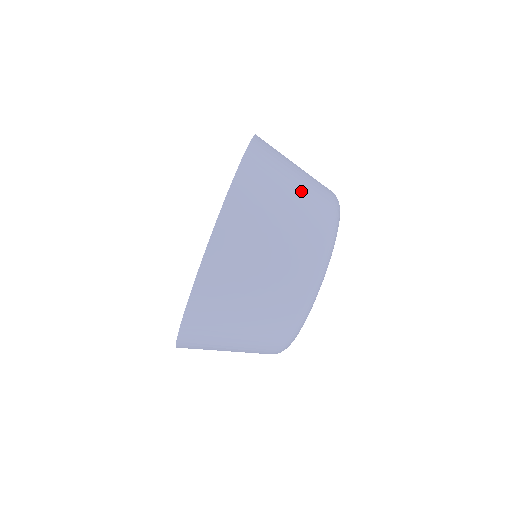
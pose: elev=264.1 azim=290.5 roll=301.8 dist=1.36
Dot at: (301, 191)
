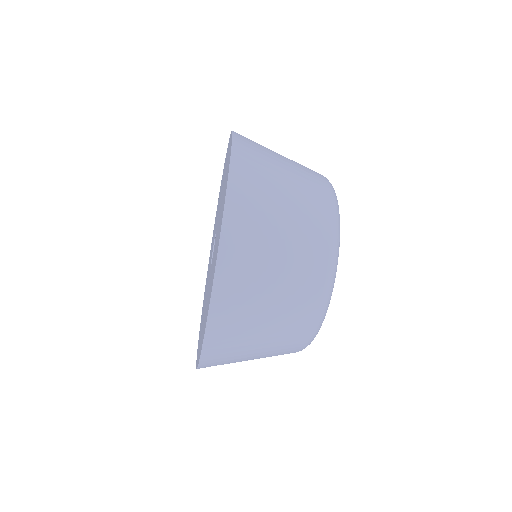
Dot at: (295, 172)
